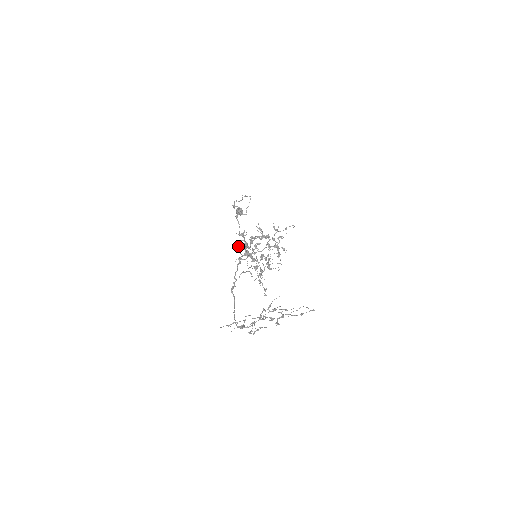
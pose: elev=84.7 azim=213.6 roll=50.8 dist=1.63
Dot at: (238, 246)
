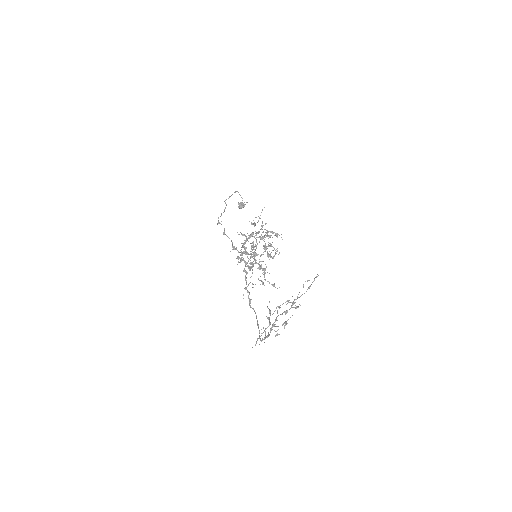
Dot at: (238, 259)
